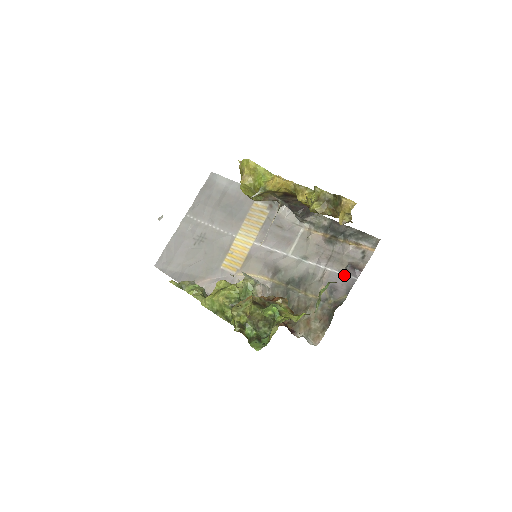
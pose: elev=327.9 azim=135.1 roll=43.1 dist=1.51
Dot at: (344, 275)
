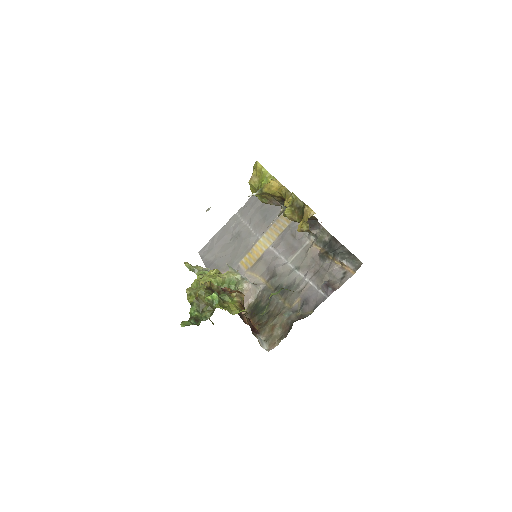
Dot at: (319, 291)
